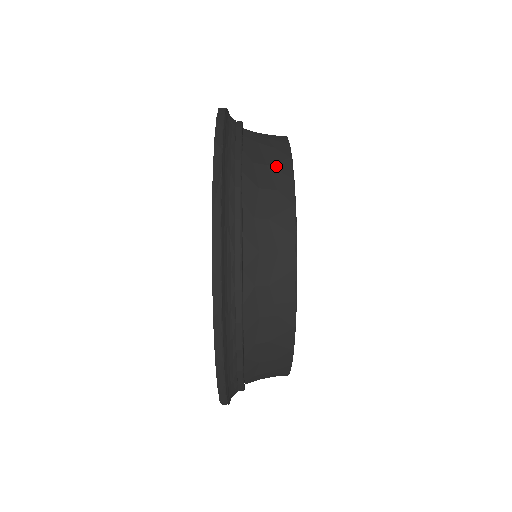
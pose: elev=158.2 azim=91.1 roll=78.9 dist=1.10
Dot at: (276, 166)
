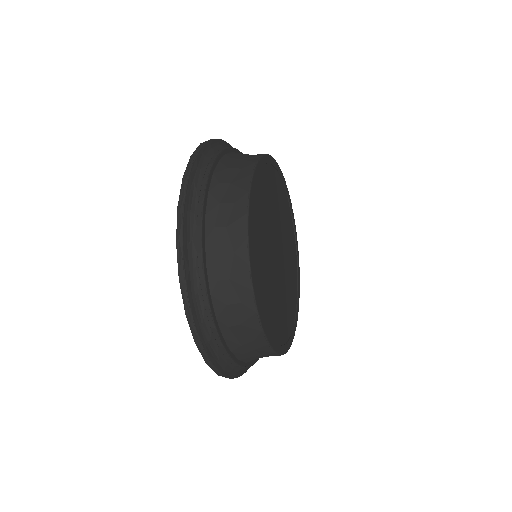
Dot at: (247, 159)
